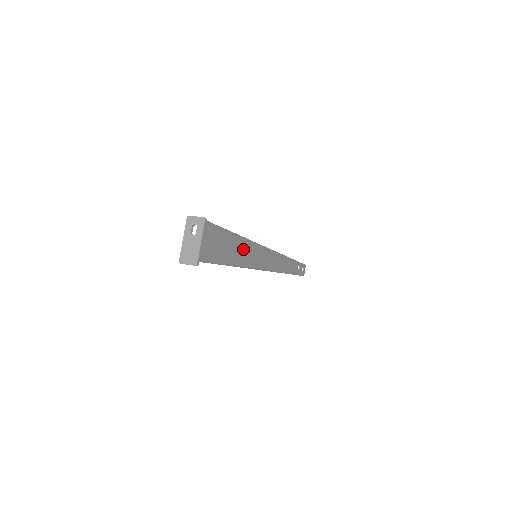
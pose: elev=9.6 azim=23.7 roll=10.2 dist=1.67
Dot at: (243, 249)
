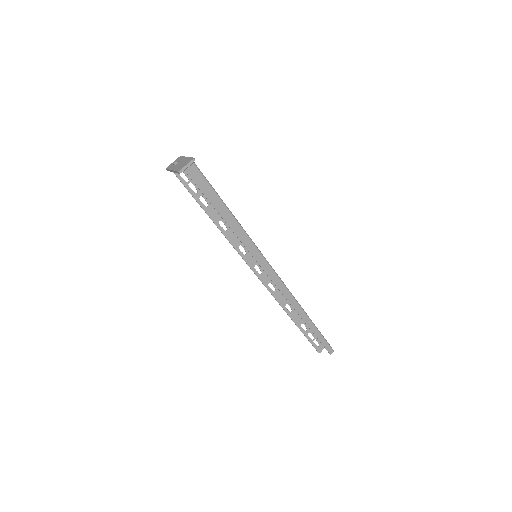
Dot at: occluded
